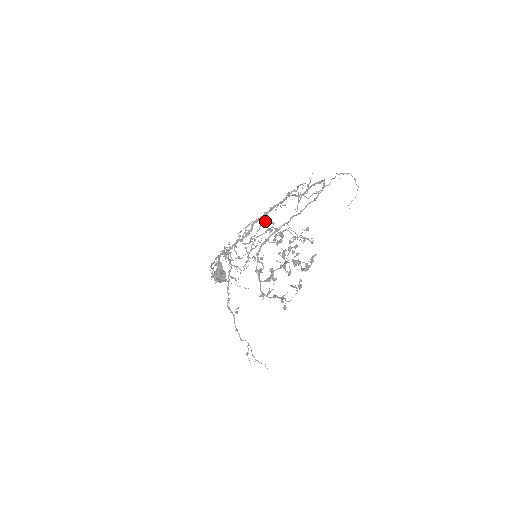
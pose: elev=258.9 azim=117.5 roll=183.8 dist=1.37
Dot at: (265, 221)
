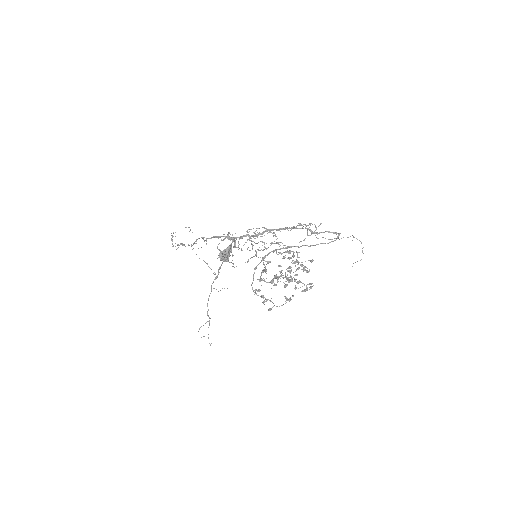
Dot at: (273, 233)
